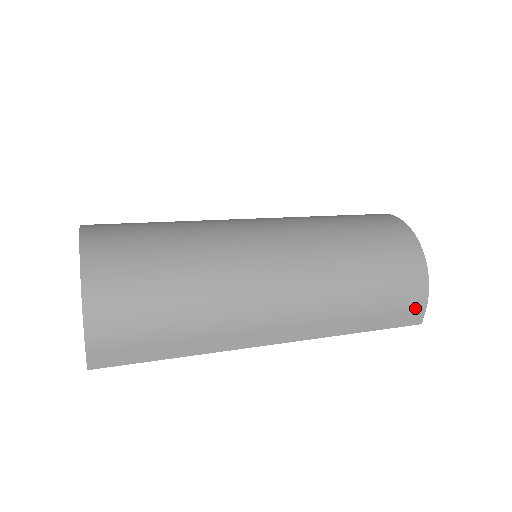
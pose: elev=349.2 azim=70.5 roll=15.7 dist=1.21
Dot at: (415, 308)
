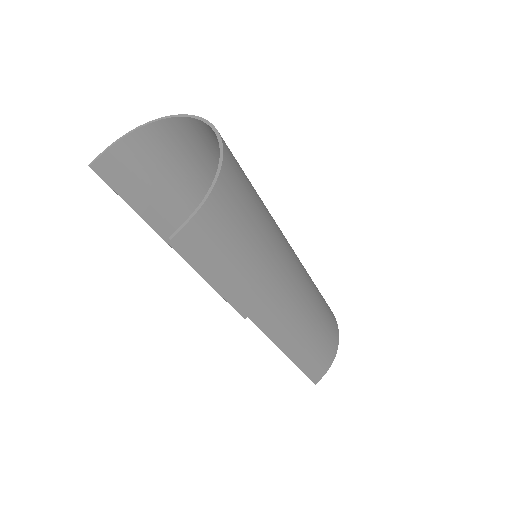
Dot at: (323, 368)
